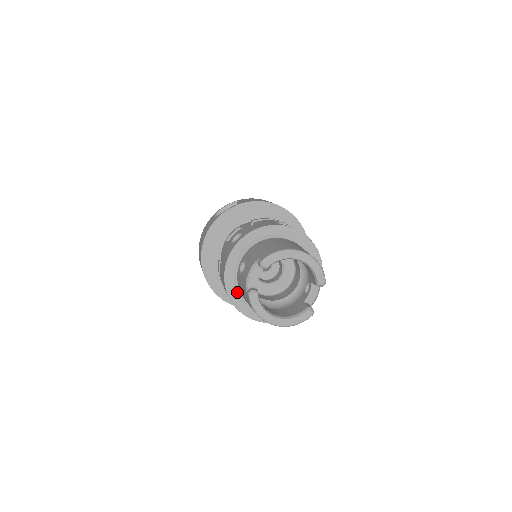
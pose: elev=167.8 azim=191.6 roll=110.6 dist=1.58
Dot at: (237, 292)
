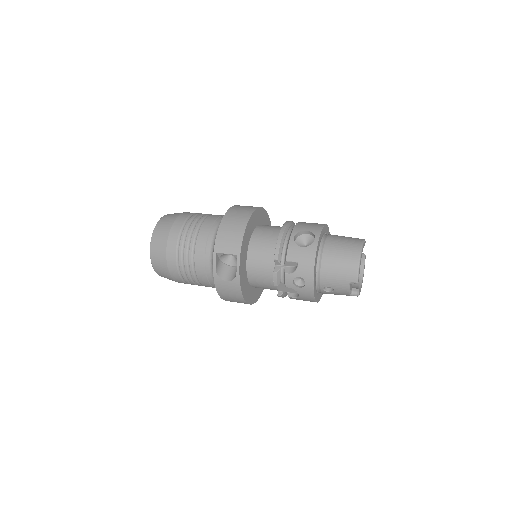
Dot at: (320, 294)
